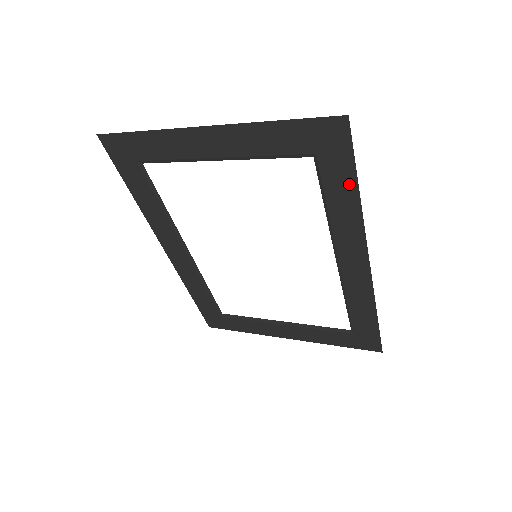
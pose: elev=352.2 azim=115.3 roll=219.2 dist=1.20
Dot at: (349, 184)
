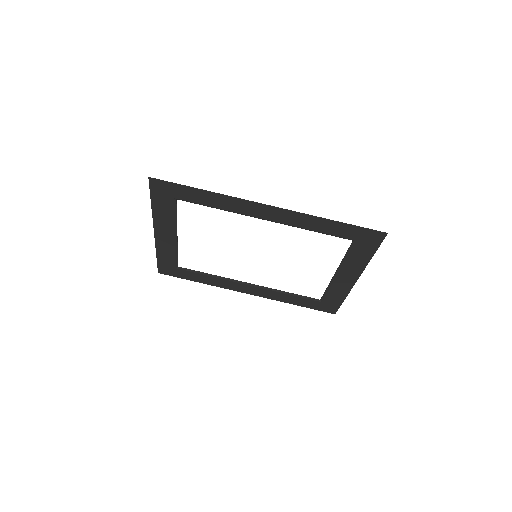
Dot at: (196, 192)
